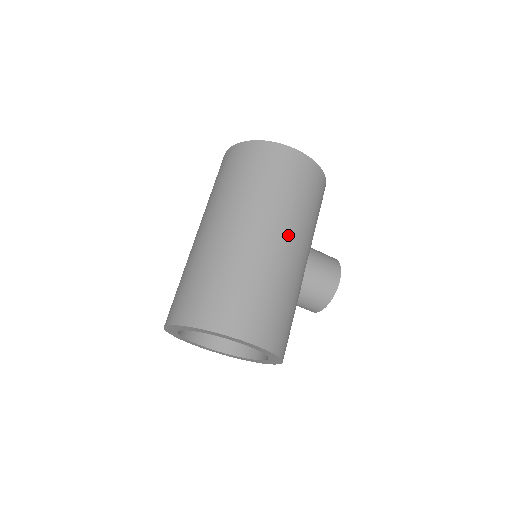
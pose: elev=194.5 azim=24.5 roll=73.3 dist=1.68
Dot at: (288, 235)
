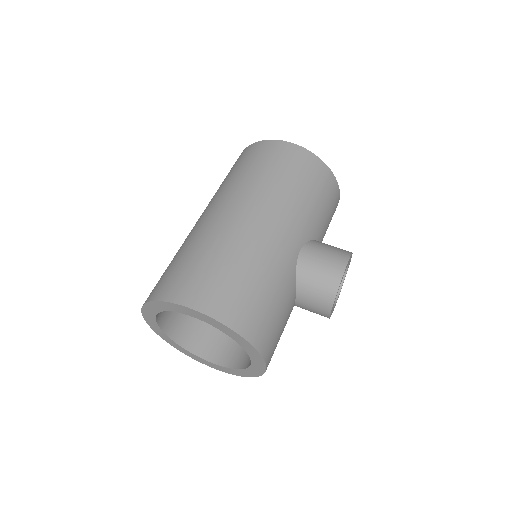
Dot at: (263, 212)
